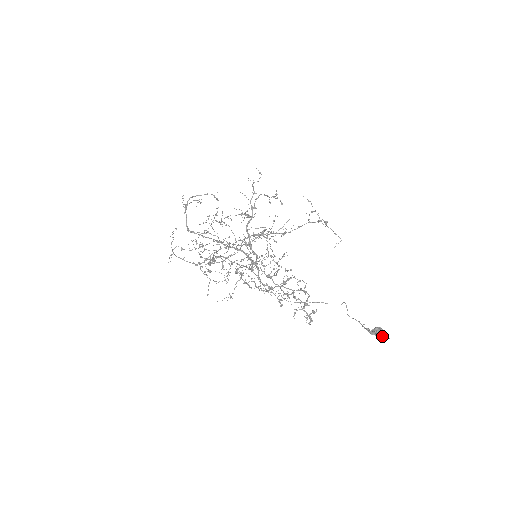
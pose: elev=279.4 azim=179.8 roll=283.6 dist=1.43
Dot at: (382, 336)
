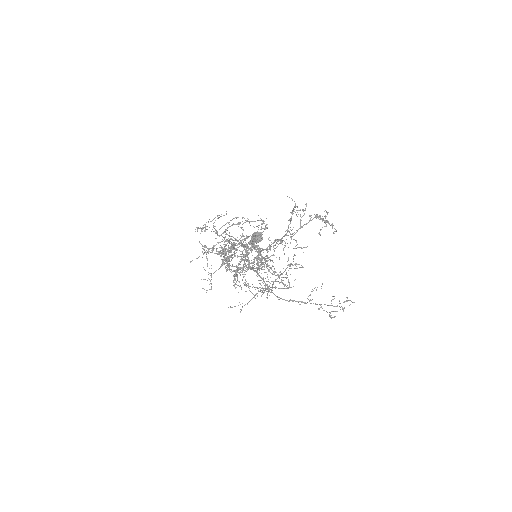
Dot at: (254, 238)
